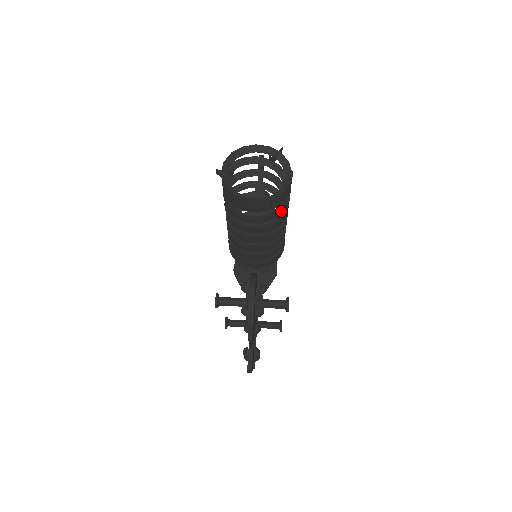
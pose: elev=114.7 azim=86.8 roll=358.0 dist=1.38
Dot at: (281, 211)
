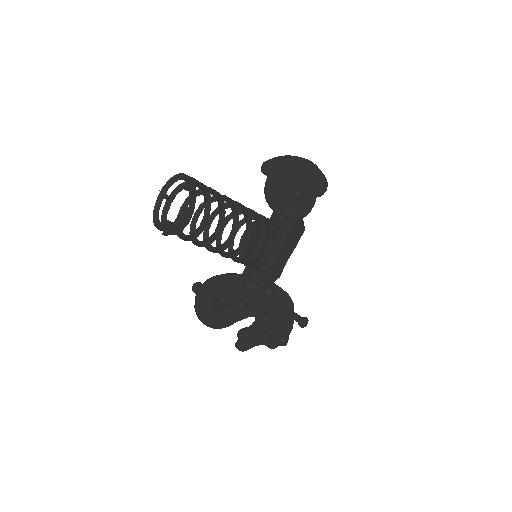
Dot at: (193, 235)
